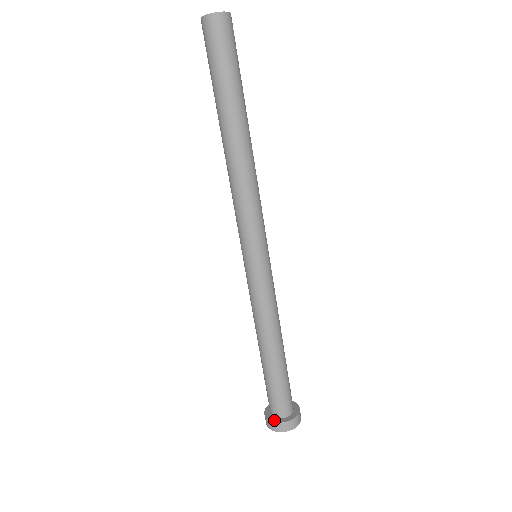
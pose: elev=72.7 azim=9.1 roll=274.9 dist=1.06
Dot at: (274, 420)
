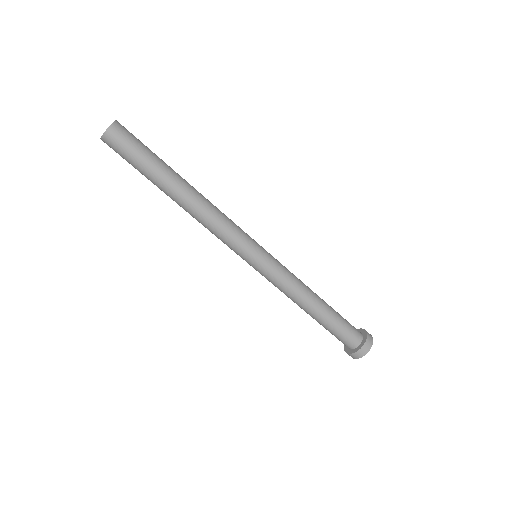
Dot at: (352, 352)
